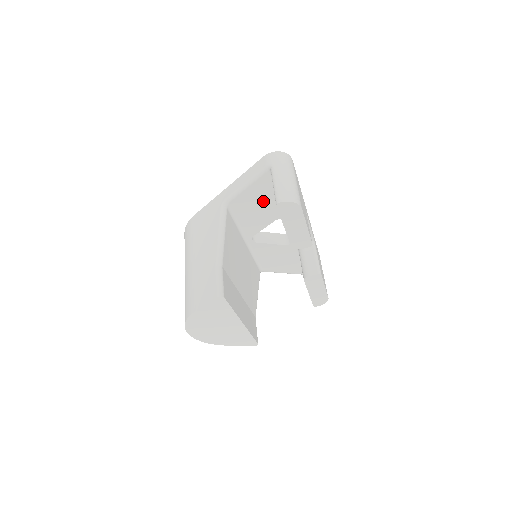
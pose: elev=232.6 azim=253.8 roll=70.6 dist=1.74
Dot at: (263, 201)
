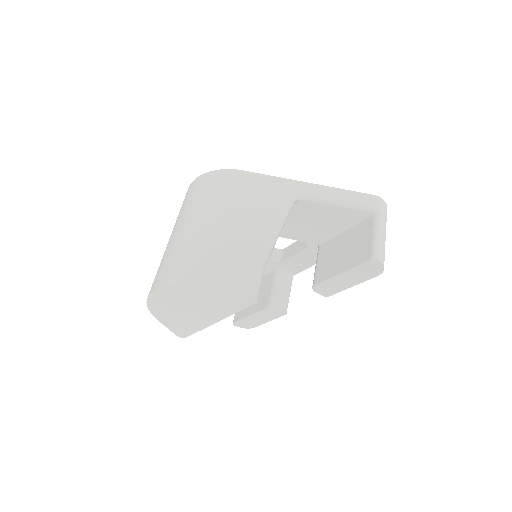
Dot at: (323, 223)
